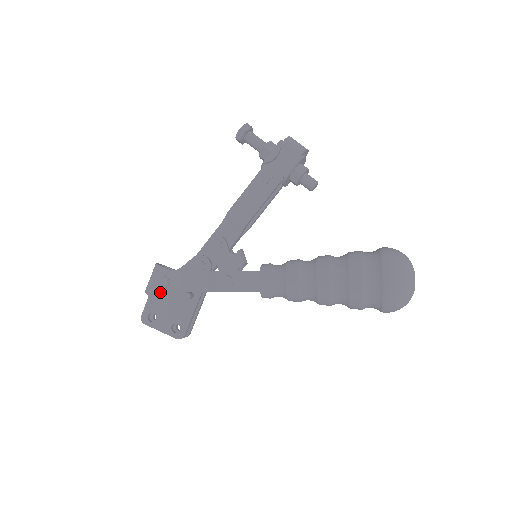
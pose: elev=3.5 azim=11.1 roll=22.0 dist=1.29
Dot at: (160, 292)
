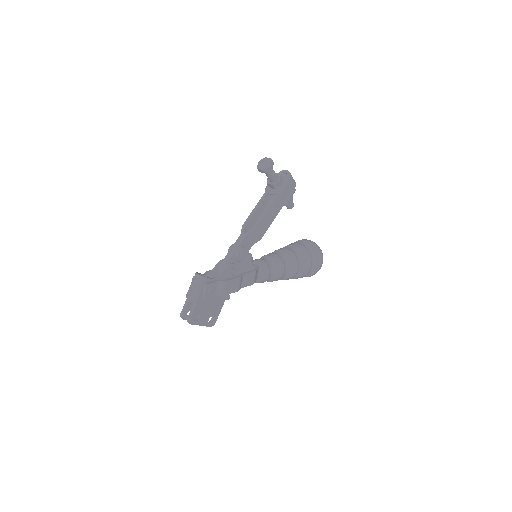
Dot at: (205, 298)
